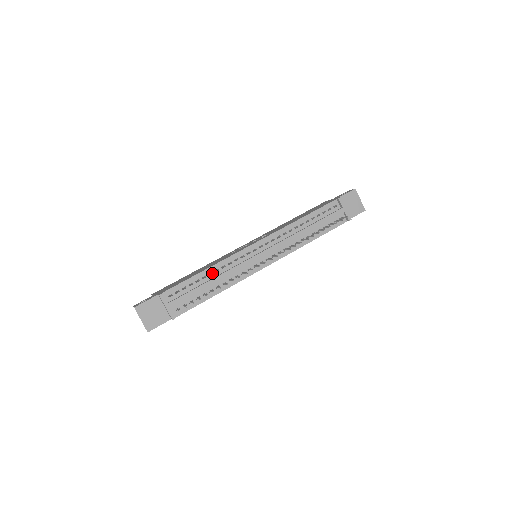
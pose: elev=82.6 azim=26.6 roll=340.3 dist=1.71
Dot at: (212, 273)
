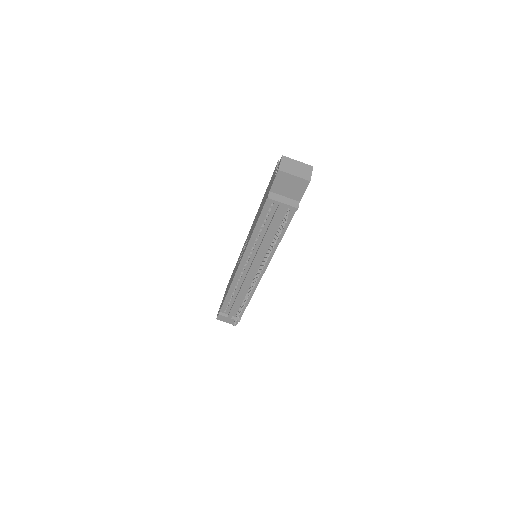
Dot at: (234, 291)
